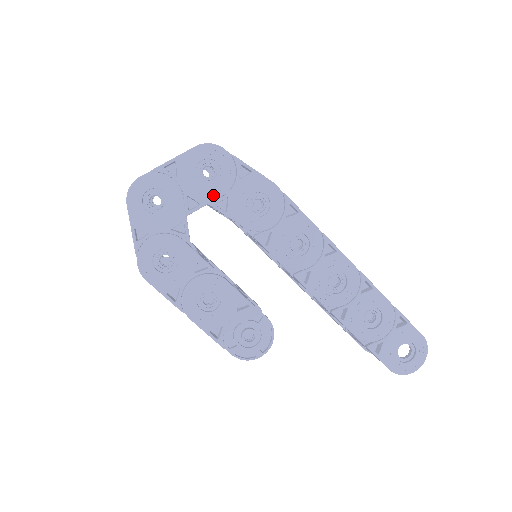
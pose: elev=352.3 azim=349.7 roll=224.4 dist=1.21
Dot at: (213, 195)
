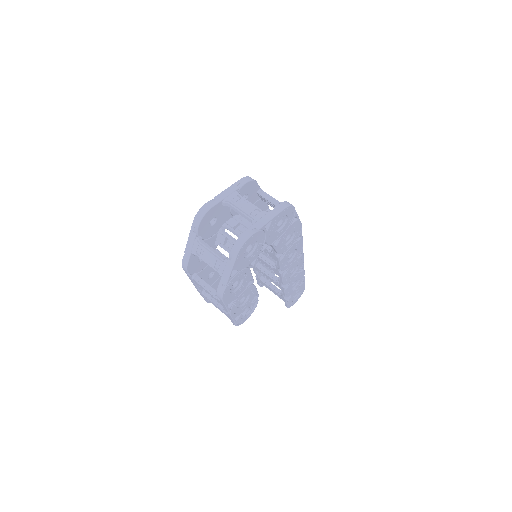
Dot at: (276, 238)
